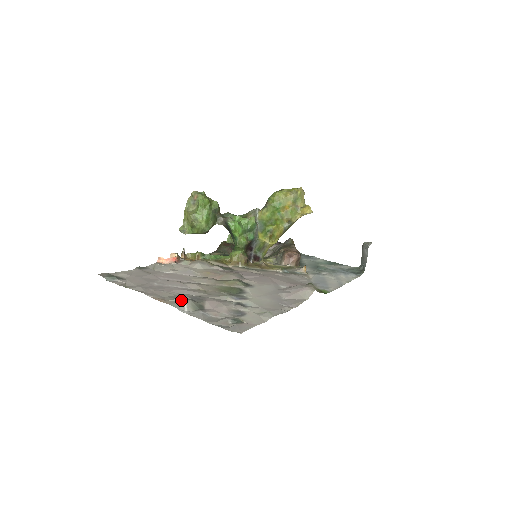
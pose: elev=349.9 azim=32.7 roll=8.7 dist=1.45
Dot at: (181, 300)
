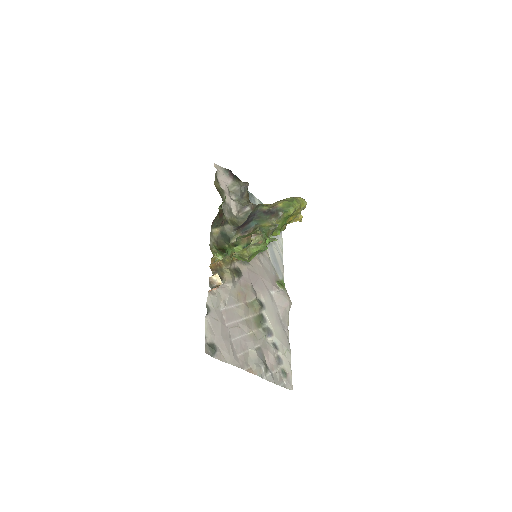
Dot at: (259, 366)
